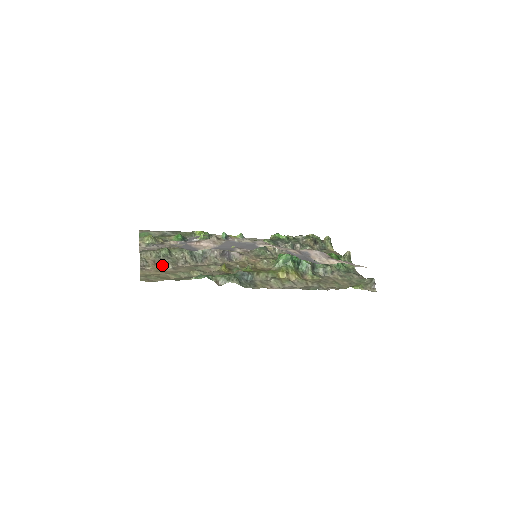
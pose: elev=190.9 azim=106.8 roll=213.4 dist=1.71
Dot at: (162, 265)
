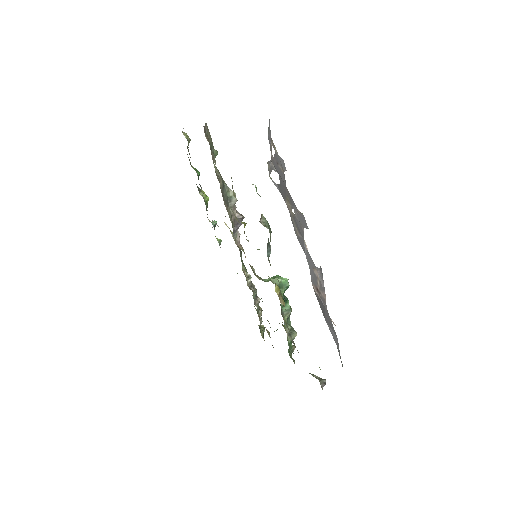
Dot at: (211, 154)
